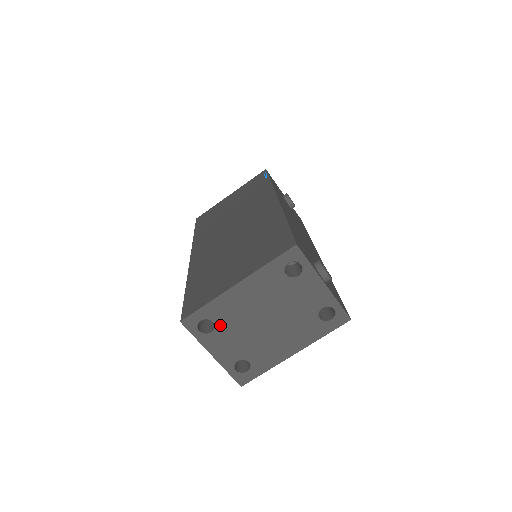
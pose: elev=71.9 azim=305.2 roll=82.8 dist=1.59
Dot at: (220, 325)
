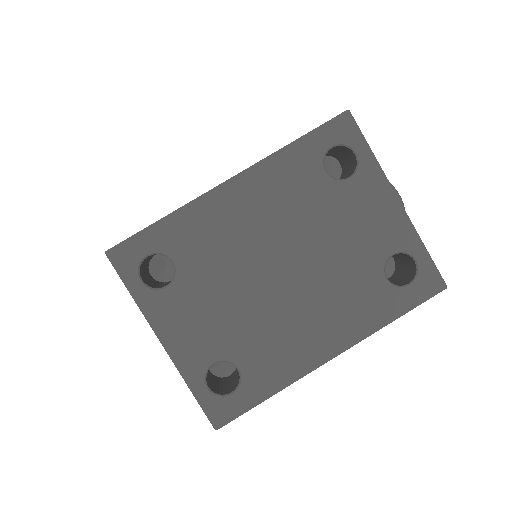
Dot at: (186, 270)
